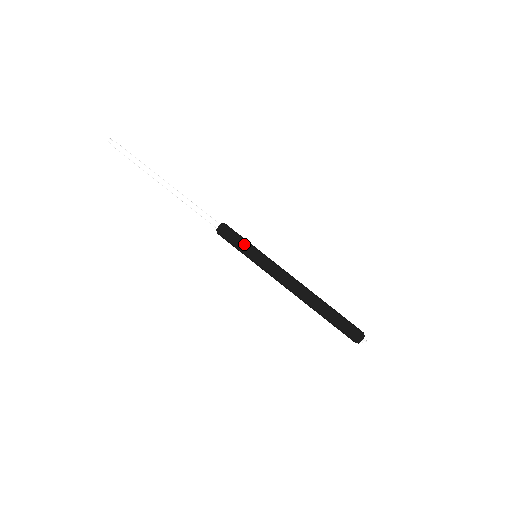
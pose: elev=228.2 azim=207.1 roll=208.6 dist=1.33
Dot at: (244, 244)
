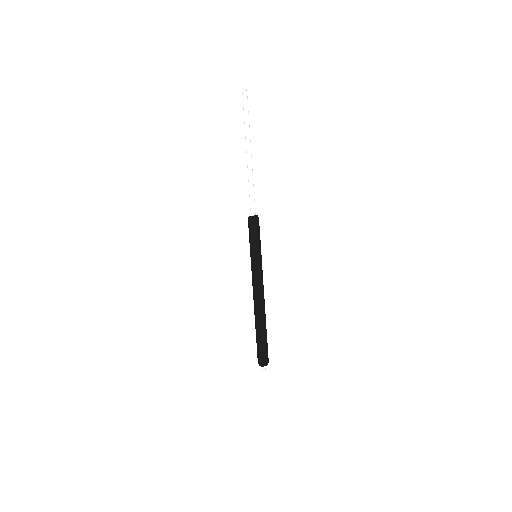
Dot at: (259, 242)
